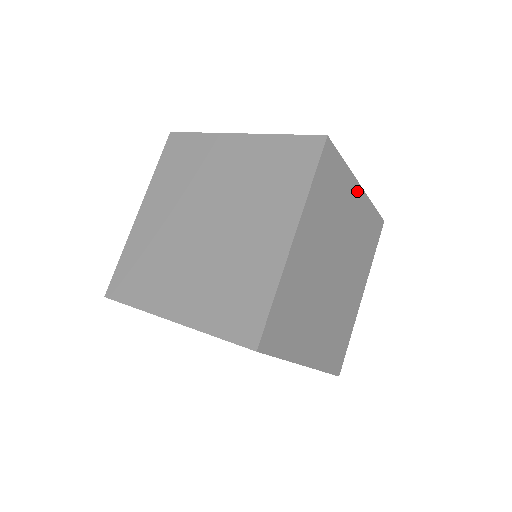
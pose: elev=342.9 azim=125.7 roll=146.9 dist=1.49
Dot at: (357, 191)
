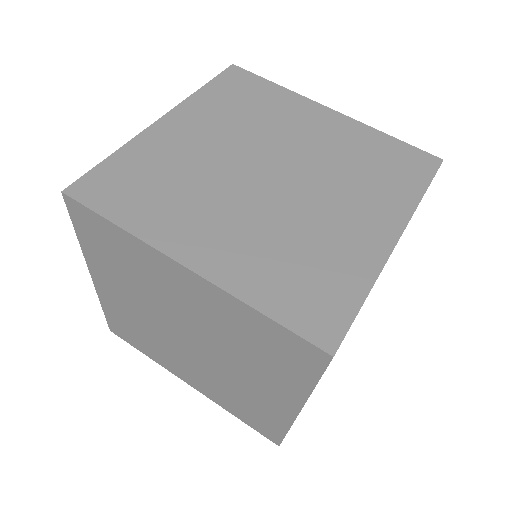
Dot at: occluded
